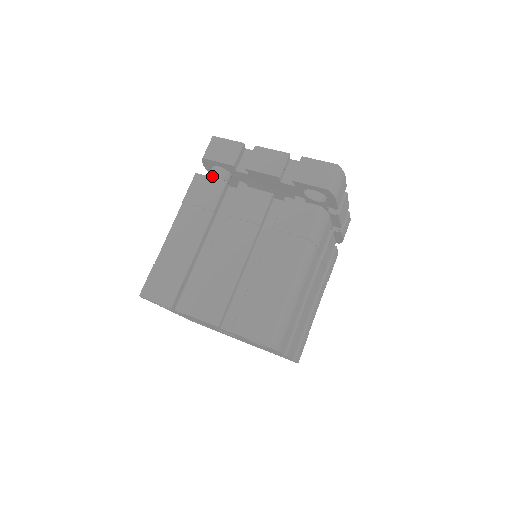
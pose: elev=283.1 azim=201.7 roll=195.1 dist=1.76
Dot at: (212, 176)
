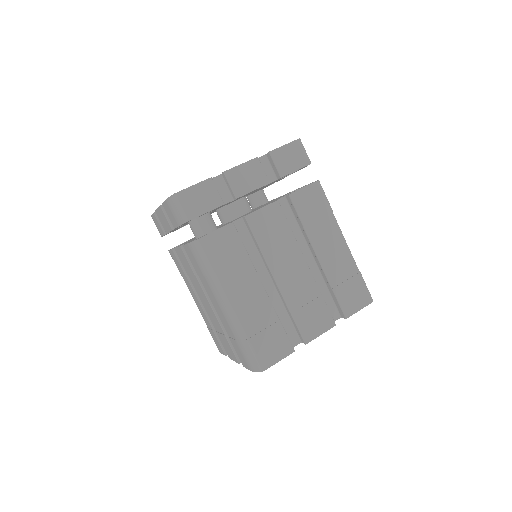
Dot at: (205, 229)
